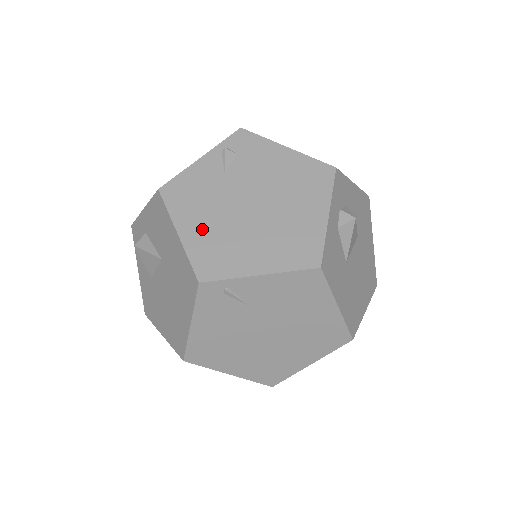
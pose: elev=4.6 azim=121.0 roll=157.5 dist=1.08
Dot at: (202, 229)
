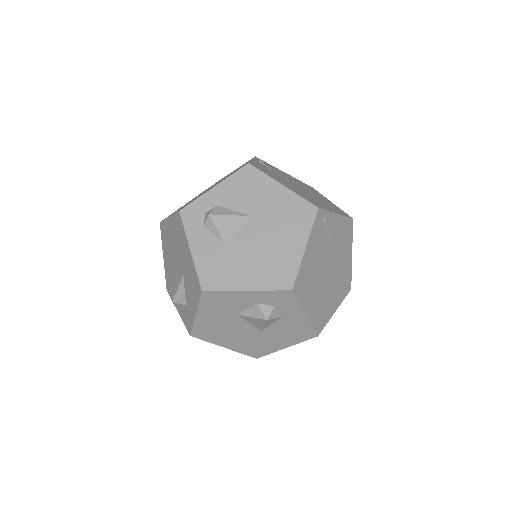
Dot at: (291, 187)
